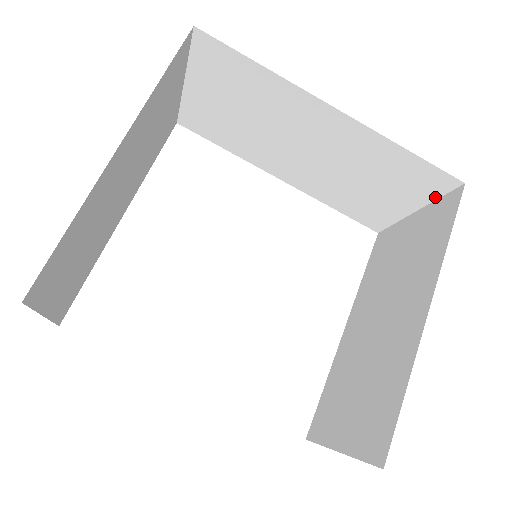
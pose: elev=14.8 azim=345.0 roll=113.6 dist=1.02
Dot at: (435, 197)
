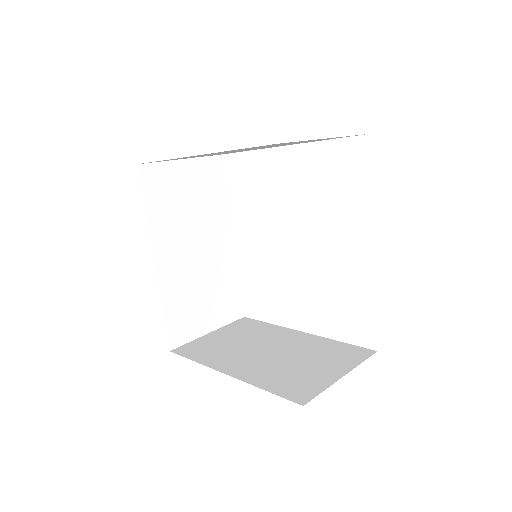
Dot at: (325, 387)
